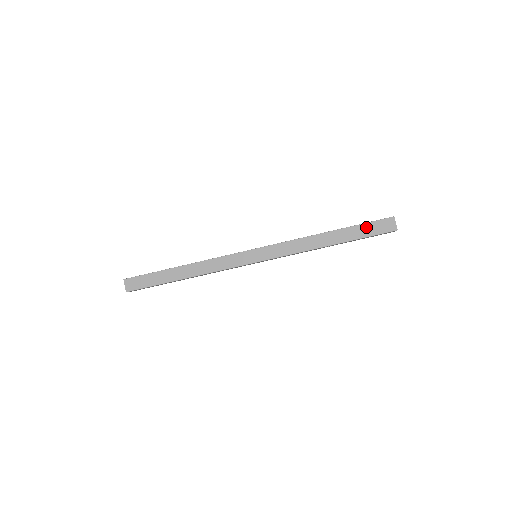
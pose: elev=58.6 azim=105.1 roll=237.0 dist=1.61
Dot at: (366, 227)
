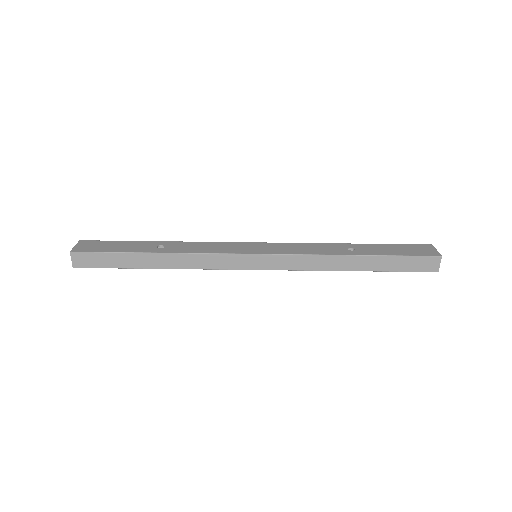
Dot at: (404, 260)
